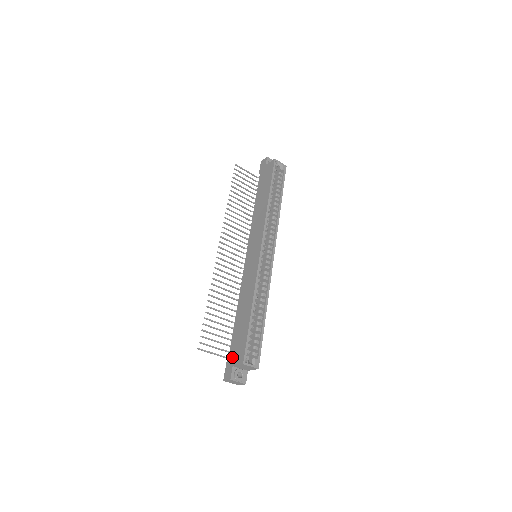
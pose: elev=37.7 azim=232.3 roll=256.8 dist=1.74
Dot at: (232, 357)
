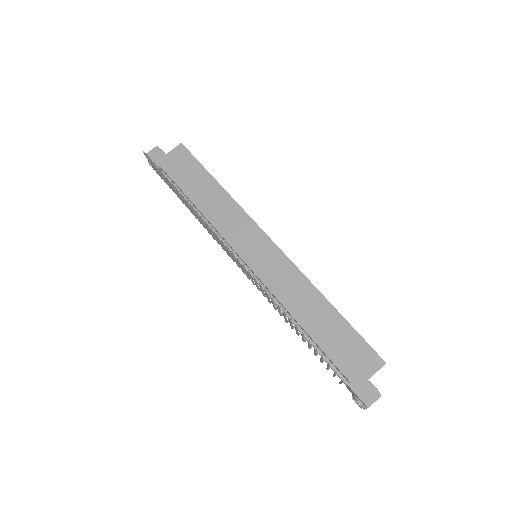
Dot at: (355, 372)
